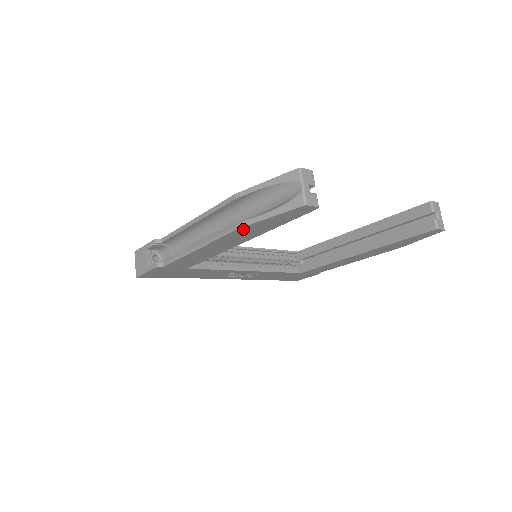
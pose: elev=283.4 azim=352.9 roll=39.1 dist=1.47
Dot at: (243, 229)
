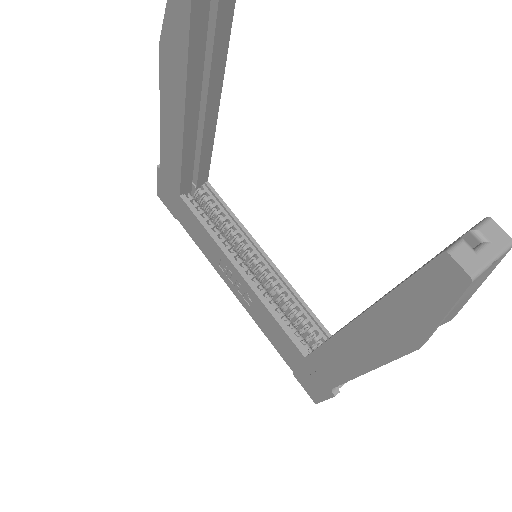
Dot at: (164, 50)
